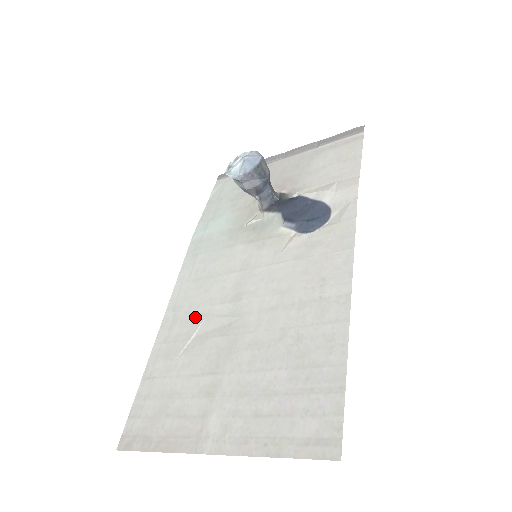
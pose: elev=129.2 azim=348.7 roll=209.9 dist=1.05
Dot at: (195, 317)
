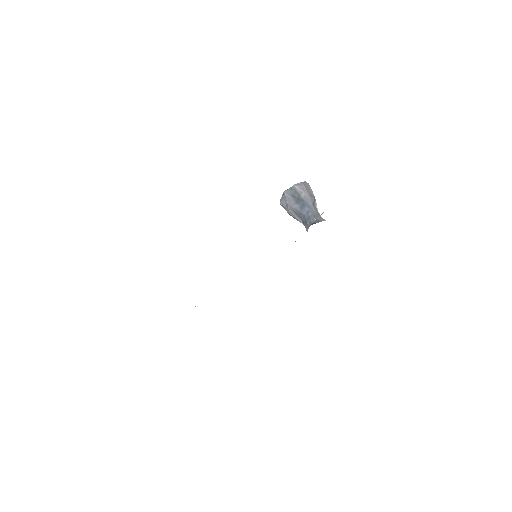
Dot at: occluded
